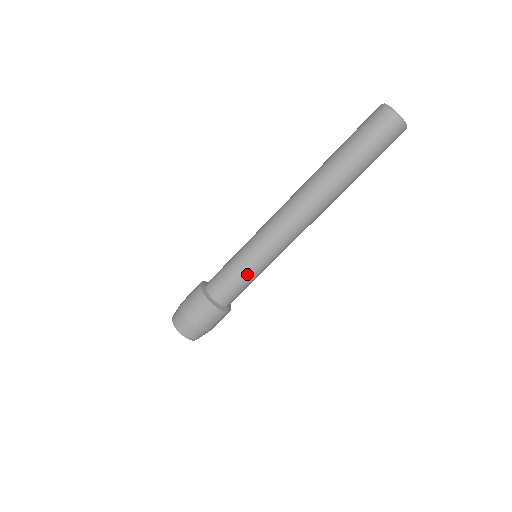
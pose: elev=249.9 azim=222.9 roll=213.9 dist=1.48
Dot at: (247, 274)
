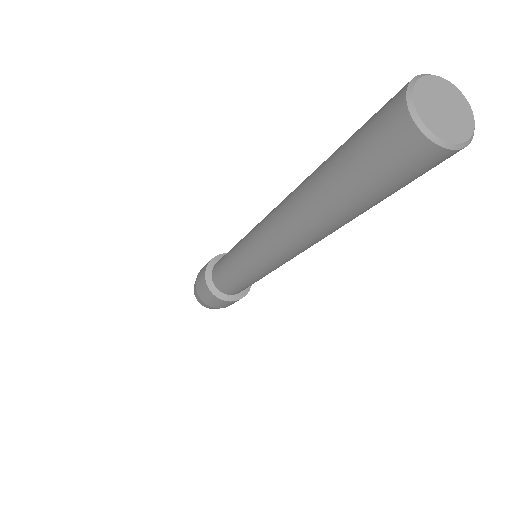
Dot at: (251, 282)
